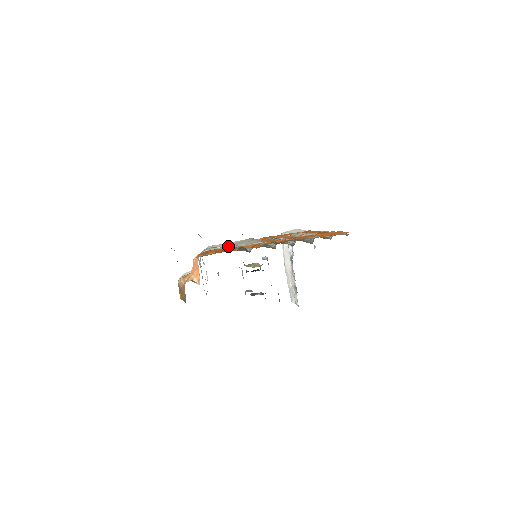
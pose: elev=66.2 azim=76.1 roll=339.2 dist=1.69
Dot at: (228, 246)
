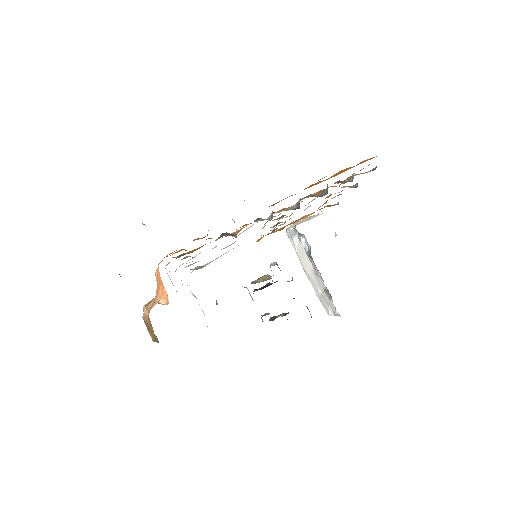
Dot at: occluded
